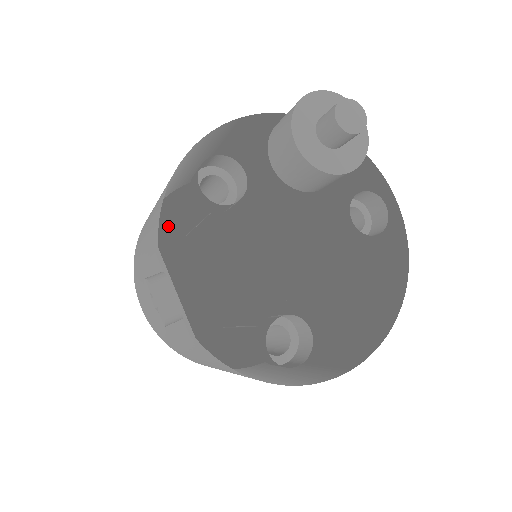
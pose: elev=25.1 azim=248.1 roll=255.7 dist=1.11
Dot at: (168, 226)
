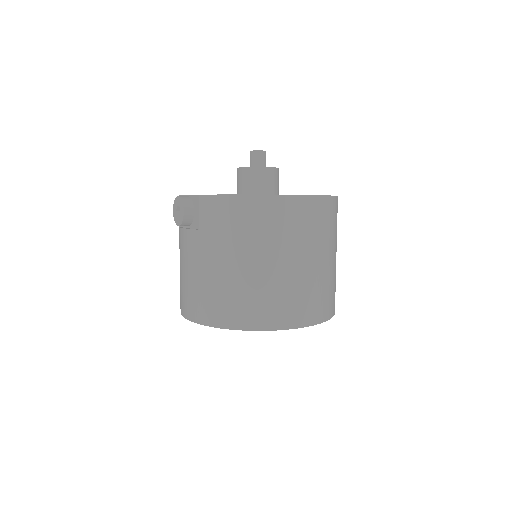
Dot at: occluded
